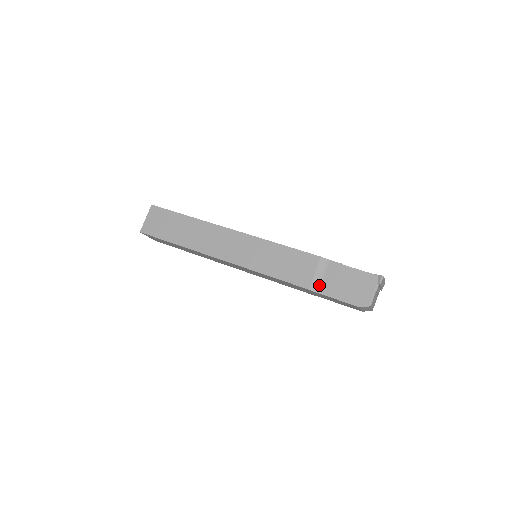
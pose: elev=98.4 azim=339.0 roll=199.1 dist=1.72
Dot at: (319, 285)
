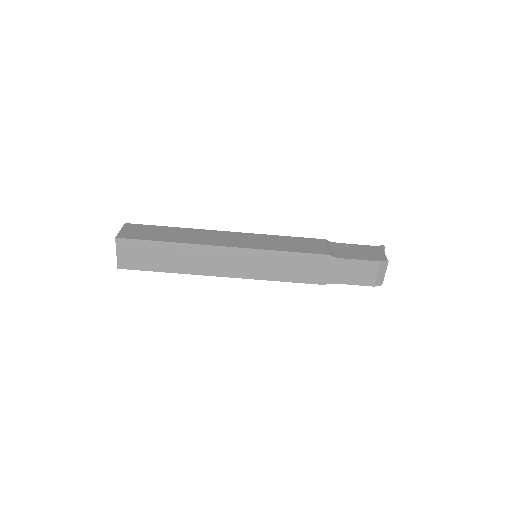
Dot at: (336, 254)
